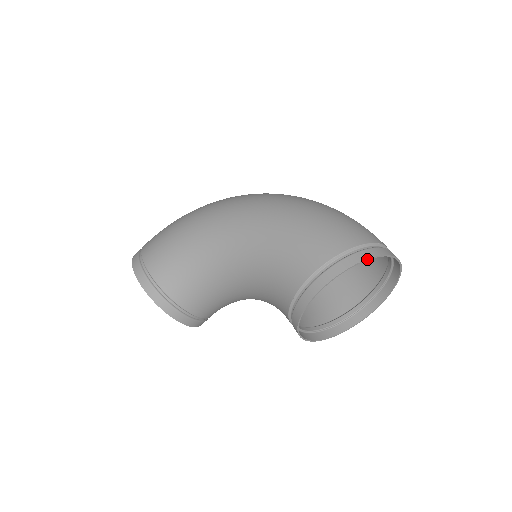
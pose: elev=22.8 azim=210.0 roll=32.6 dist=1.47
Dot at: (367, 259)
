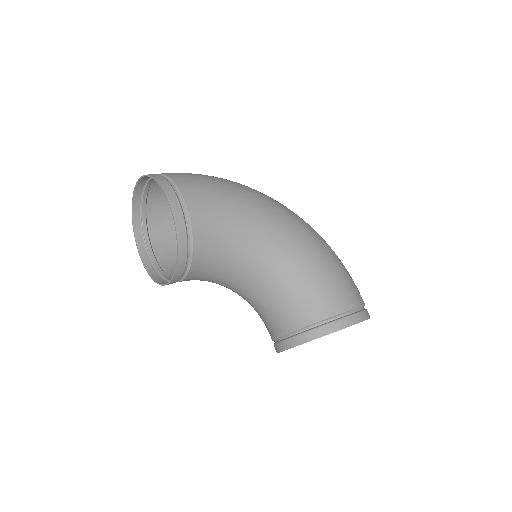
Dot at: occluded
